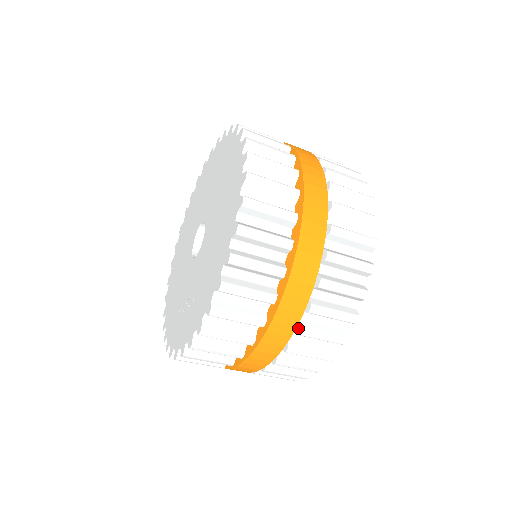
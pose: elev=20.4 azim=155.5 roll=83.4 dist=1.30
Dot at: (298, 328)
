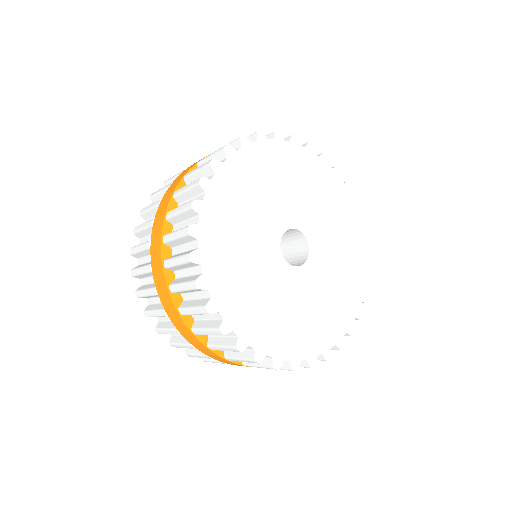
Dot at: occluded
